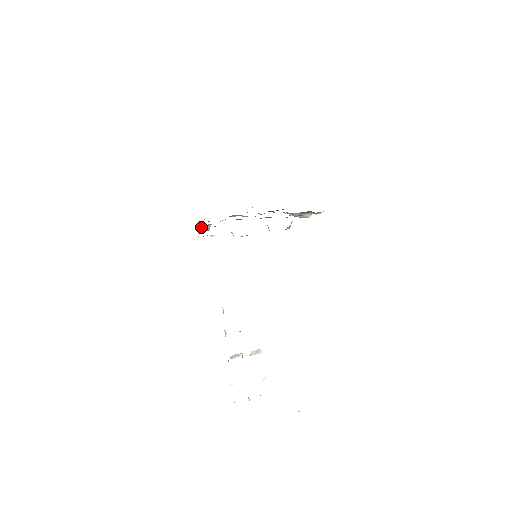
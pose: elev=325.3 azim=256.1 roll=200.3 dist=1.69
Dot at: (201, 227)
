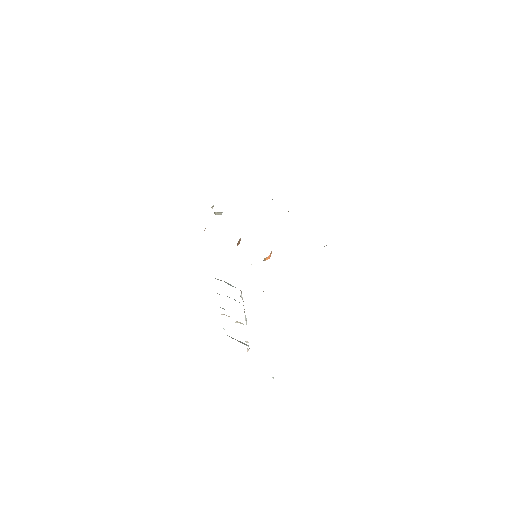
Dot at: occluded
